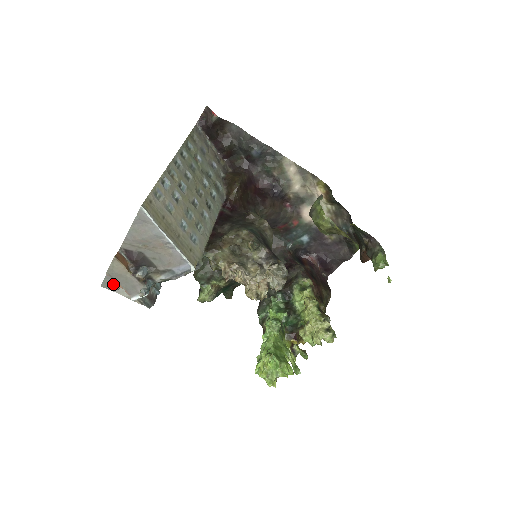
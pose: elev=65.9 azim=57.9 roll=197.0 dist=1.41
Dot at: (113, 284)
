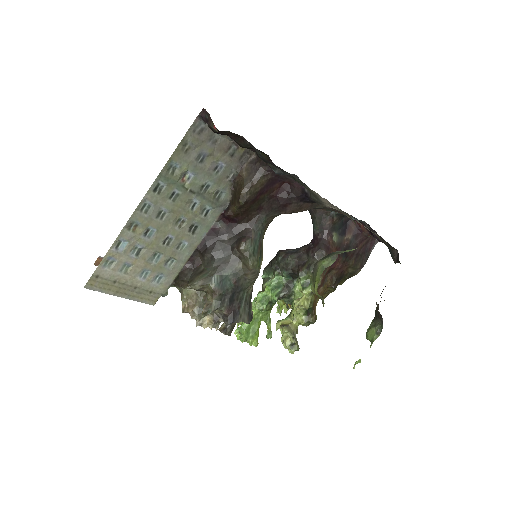
Dot at: occluded
